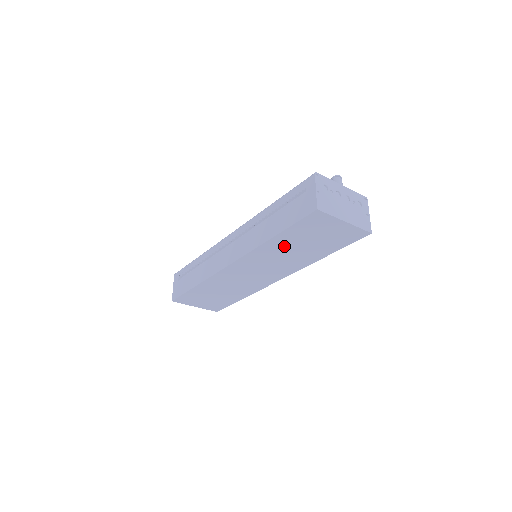
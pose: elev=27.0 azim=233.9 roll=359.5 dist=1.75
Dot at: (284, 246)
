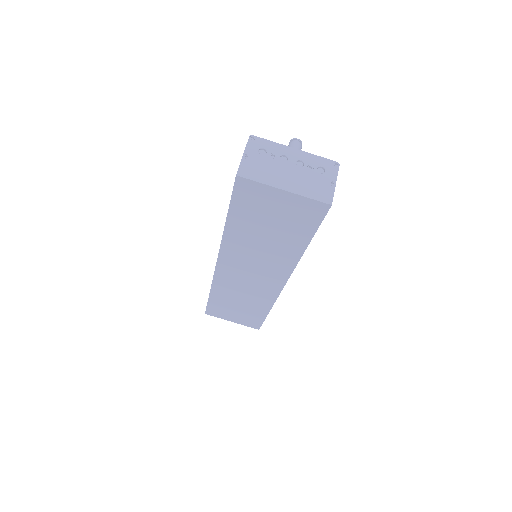
Dot at: (248, 234)
